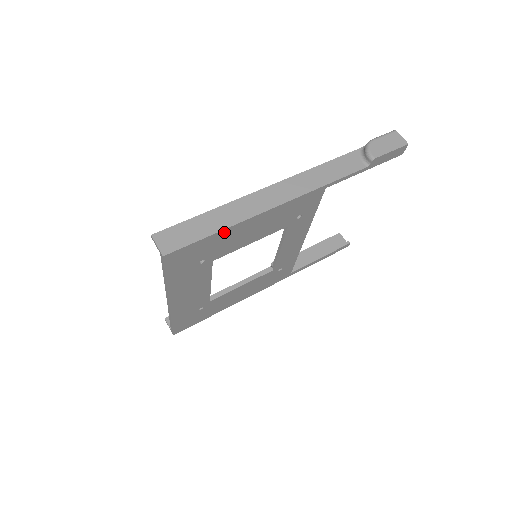
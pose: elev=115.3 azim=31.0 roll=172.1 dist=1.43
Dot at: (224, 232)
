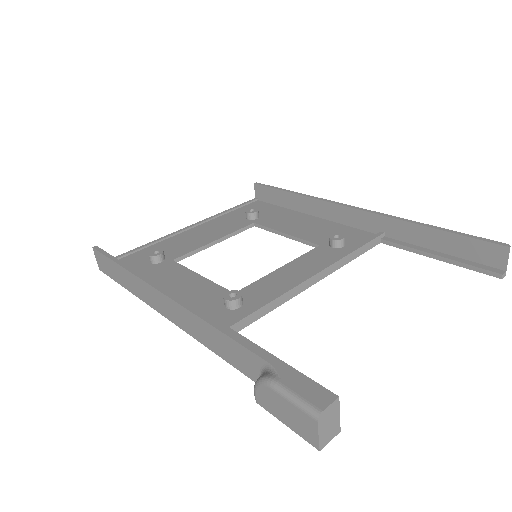
Dot at: occluded
